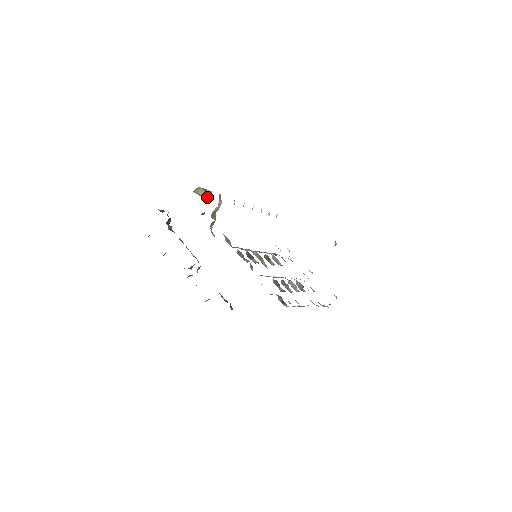
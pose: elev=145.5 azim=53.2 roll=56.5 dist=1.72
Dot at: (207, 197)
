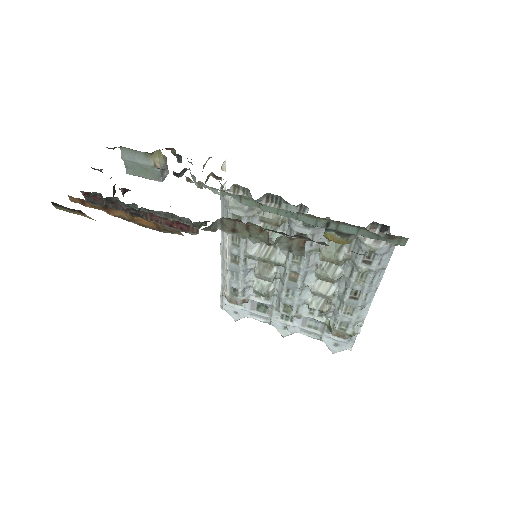
Dot at: (162, 178)
